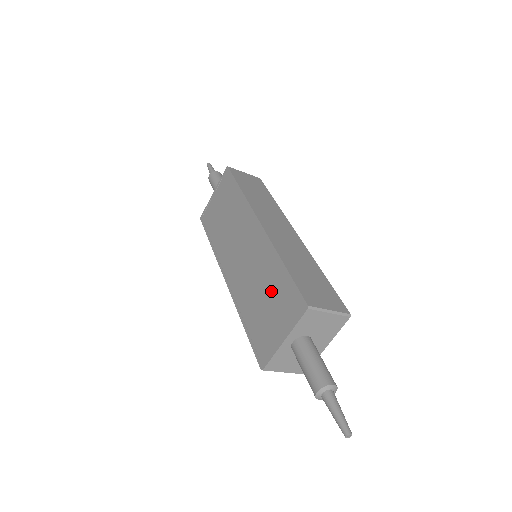
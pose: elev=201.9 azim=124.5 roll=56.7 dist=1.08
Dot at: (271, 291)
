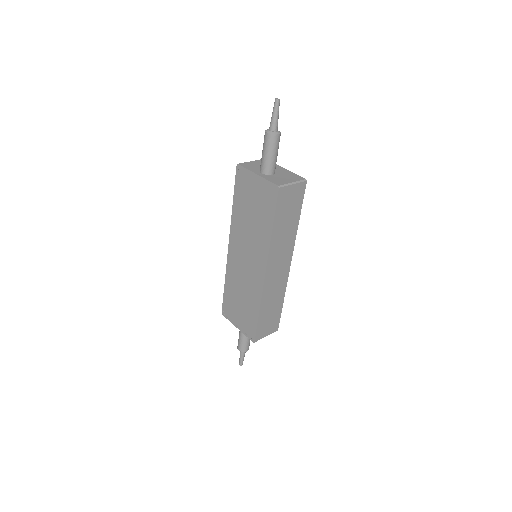
Dot at: (246, 307)
